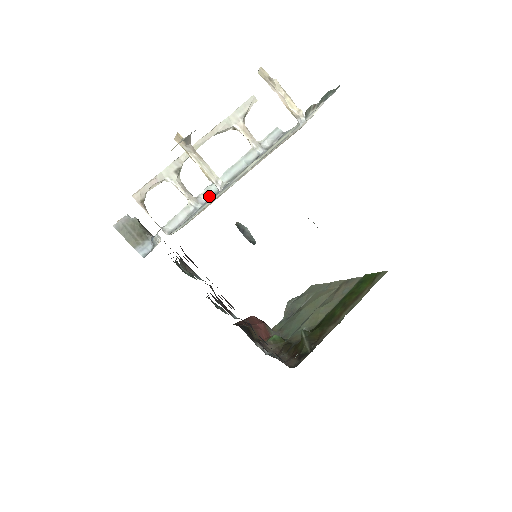
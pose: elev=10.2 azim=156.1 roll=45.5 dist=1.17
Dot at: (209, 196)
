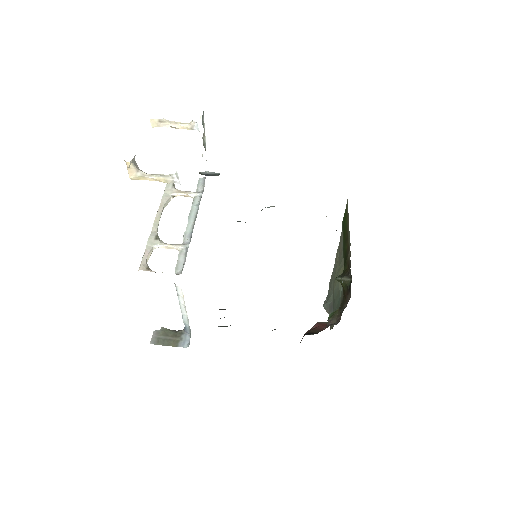
Dot at: (189, 237)
